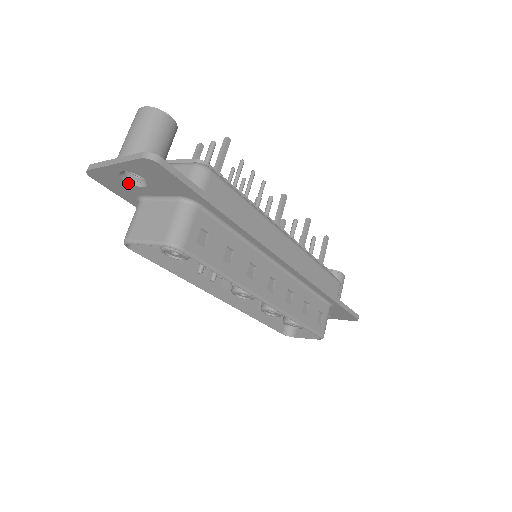
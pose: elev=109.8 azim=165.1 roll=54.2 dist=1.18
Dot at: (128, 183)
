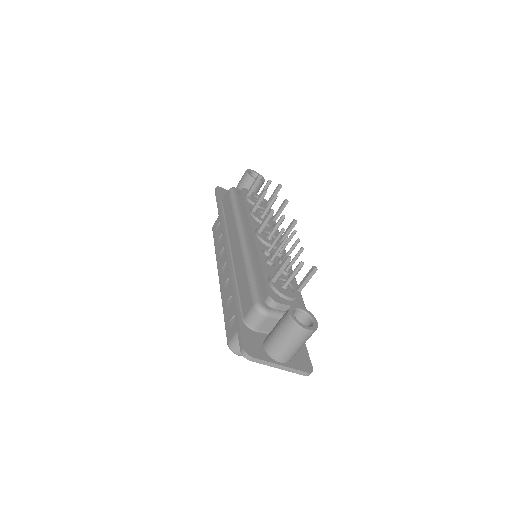
Dot at: occluded
